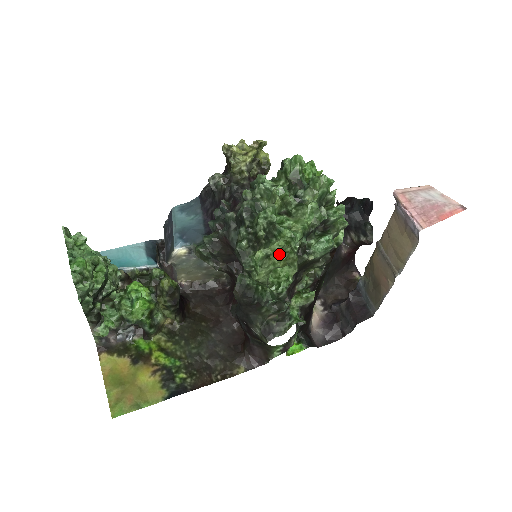
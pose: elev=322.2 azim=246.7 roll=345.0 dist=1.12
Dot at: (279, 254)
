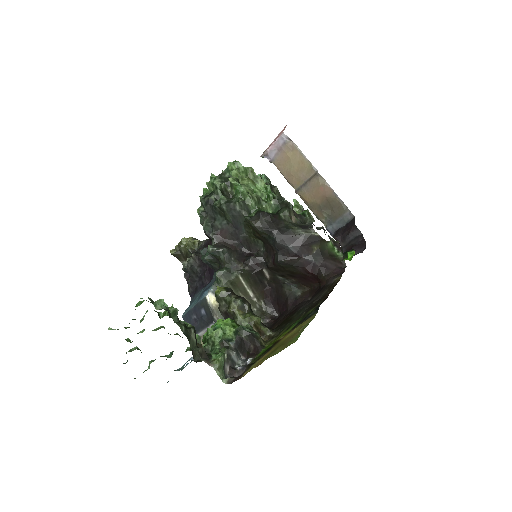
Dot at: (242, 178)
